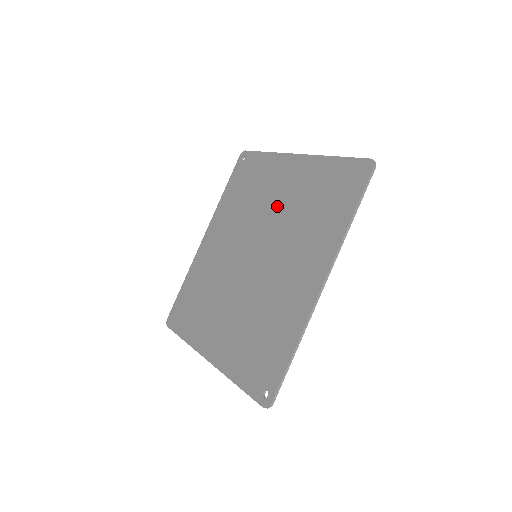
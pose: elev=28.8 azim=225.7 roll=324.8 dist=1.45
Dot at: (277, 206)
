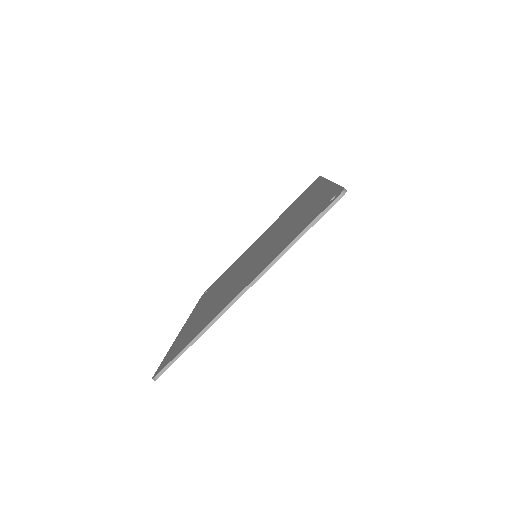
Dot at: (259, 243)
